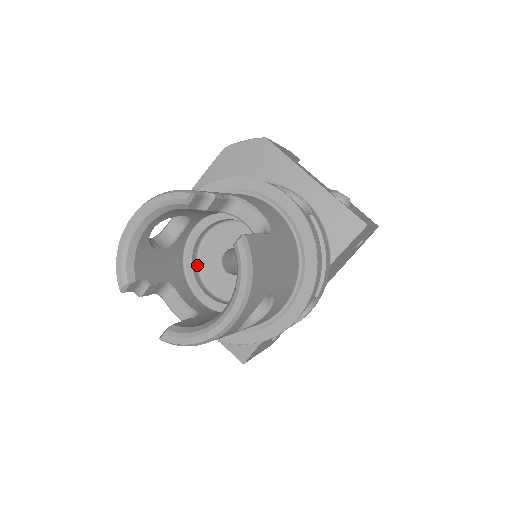
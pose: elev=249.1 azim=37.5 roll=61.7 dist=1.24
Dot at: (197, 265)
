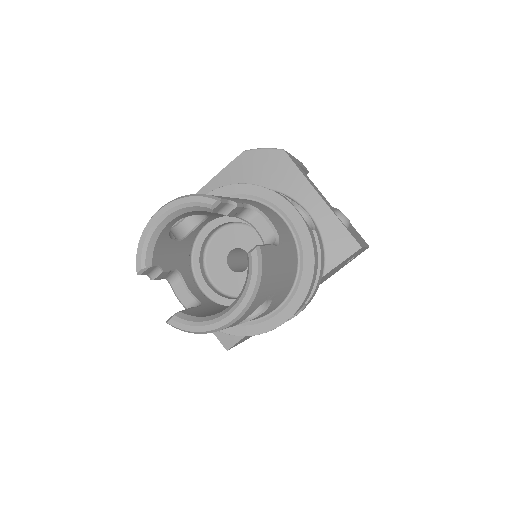
Dot at: (203, 257)
